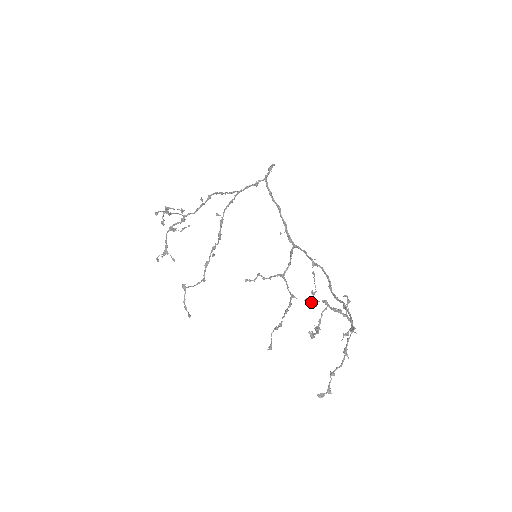
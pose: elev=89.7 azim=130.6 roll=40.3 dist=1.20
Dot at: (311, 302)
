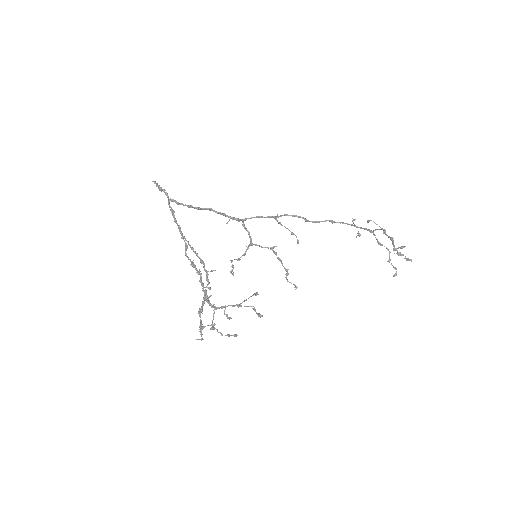
Dot at: occluded
